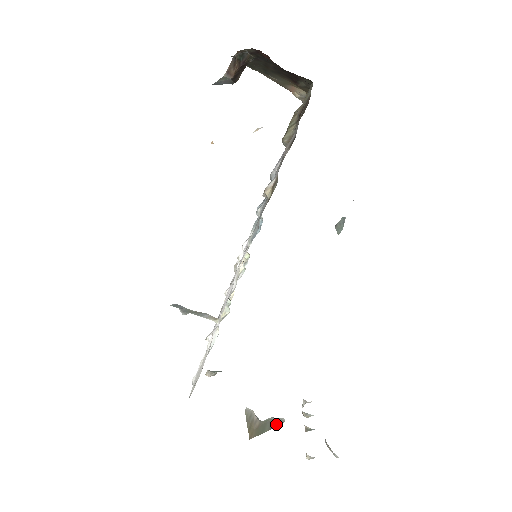
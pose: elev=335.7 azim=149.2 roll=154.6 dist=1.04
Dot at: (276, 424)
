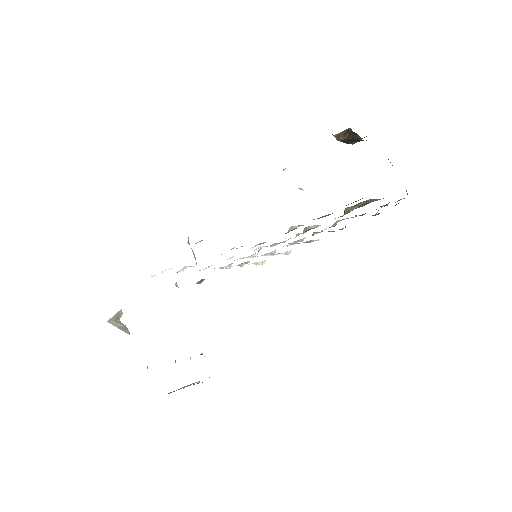
Dot at: (125, 331)
